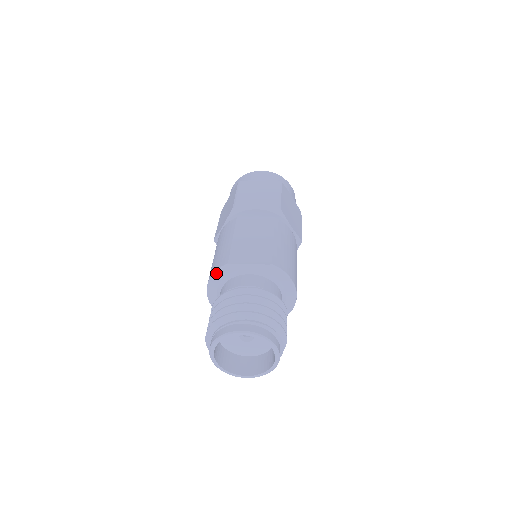
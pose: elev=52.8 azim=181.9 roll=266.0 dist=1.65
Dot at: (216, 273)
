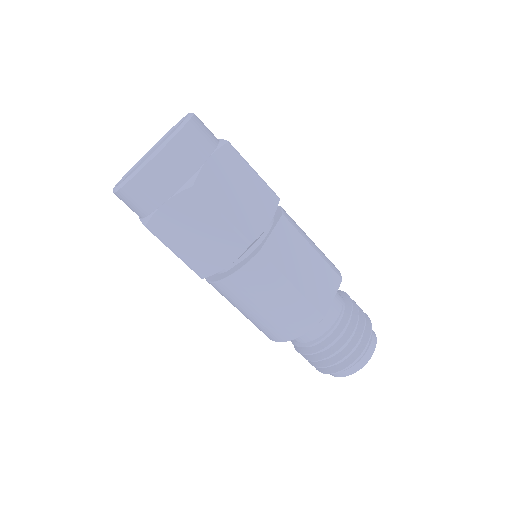
Dot at: (309, 330)
